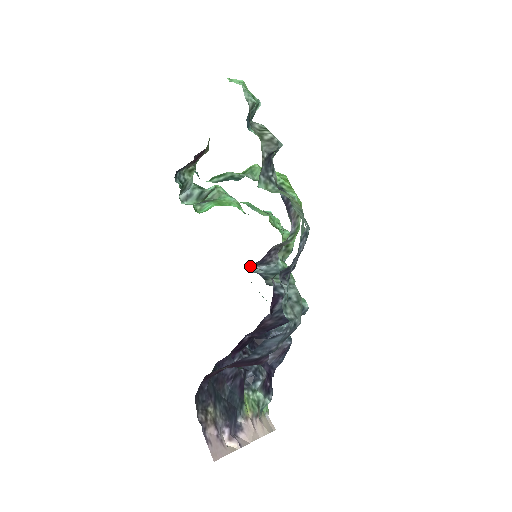
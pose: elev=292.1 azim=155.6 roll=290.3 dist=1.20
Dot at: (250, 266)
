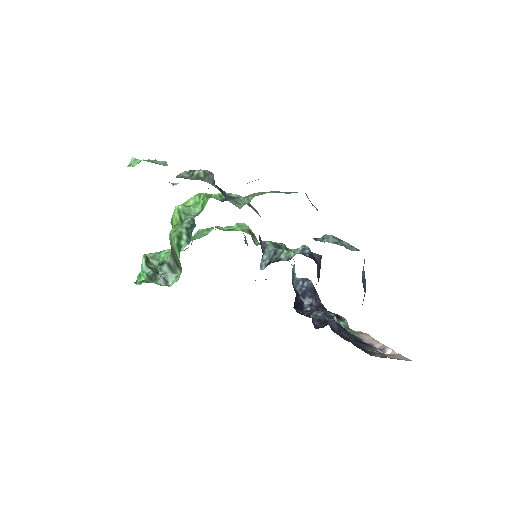
Dot at: (260, 266)
